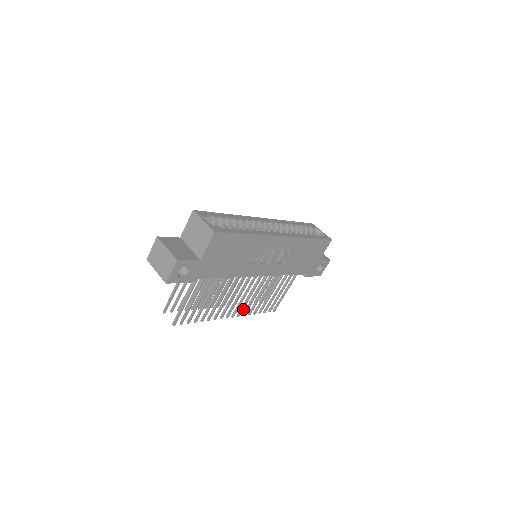
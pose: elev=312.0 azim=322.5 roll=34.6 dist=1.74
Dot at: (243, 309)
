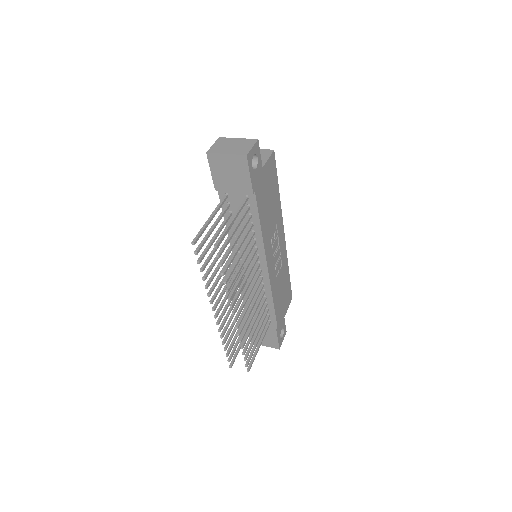
Dot at: occluded
